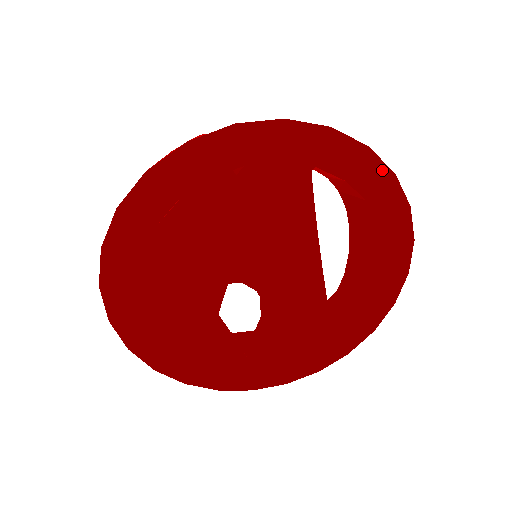
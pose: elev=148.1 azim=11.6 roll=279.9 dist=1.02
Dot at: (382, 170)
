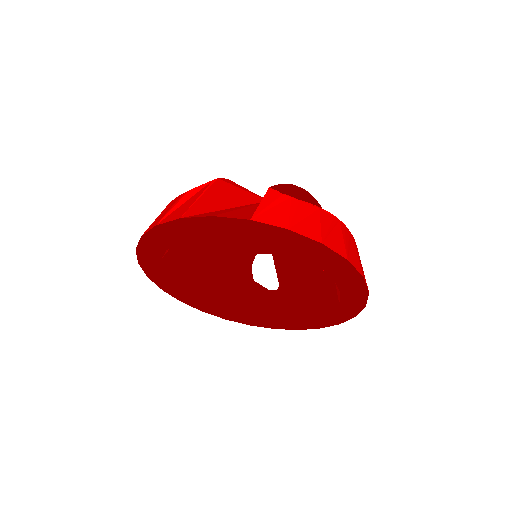
Dot at: (308, 241)
